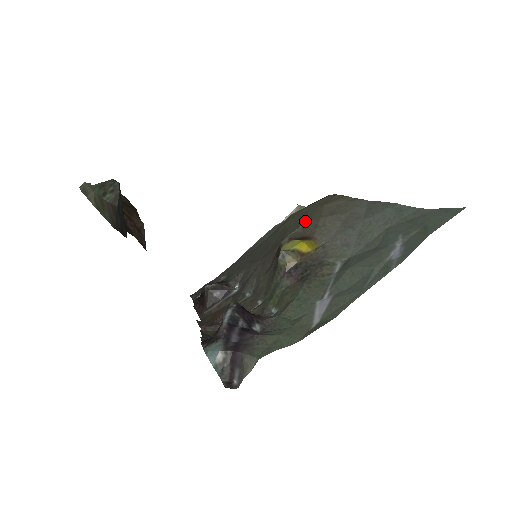
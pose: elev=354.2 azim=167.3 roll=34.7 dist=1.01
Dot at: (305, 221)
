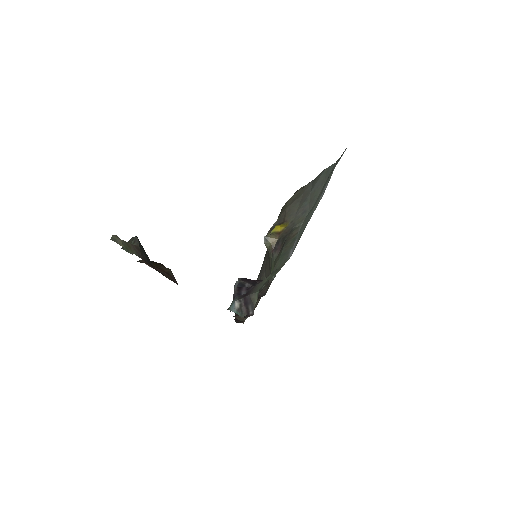
Dot at: (279, 216)
